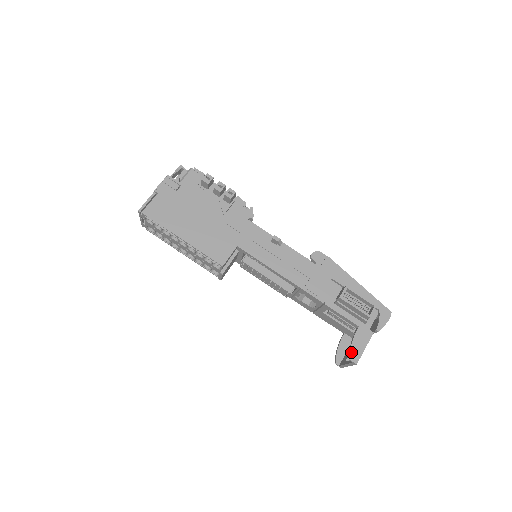
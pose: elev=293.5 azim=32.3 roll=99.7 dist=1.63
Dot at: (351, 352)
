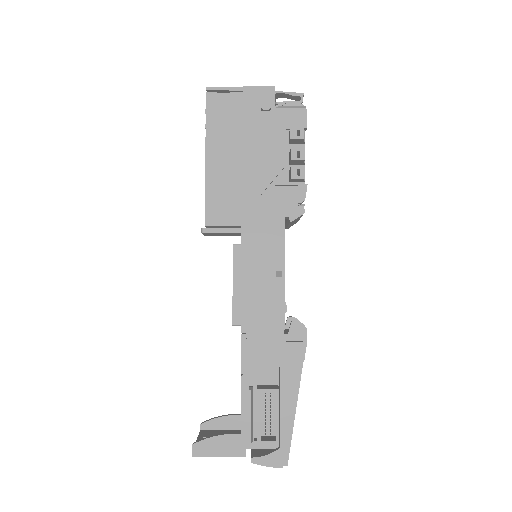
Dot at: (203, 441)
